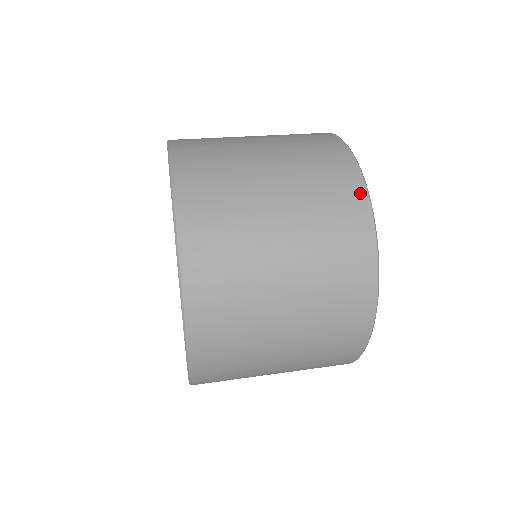
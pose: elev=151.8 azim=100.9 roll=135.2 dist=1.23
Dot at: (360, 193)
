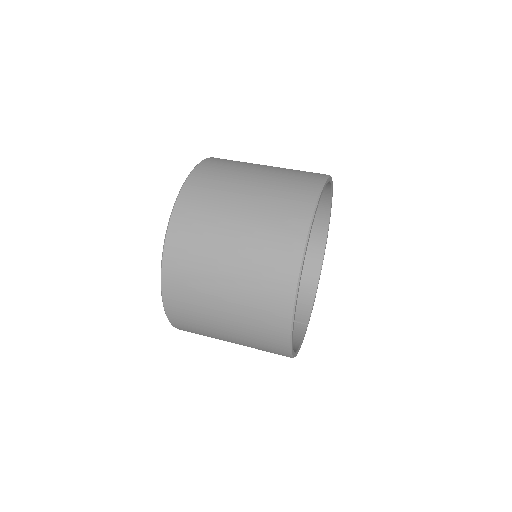
Dot at: (318, 182)
